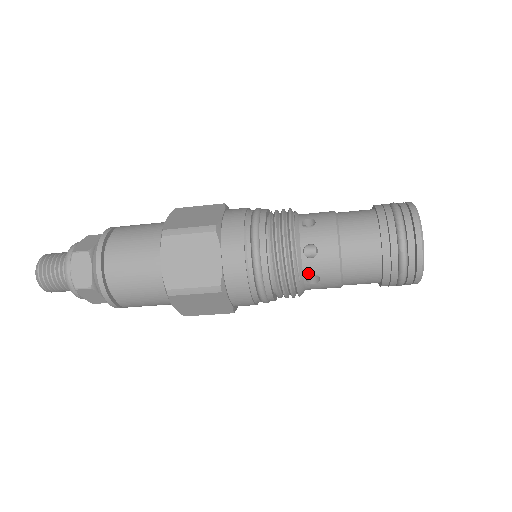
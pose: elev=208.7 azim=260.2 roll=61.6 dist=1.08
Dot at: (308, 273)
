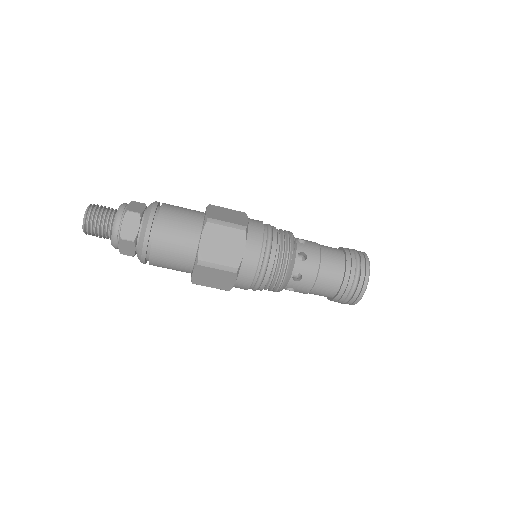
Dot at: (300, 250)
